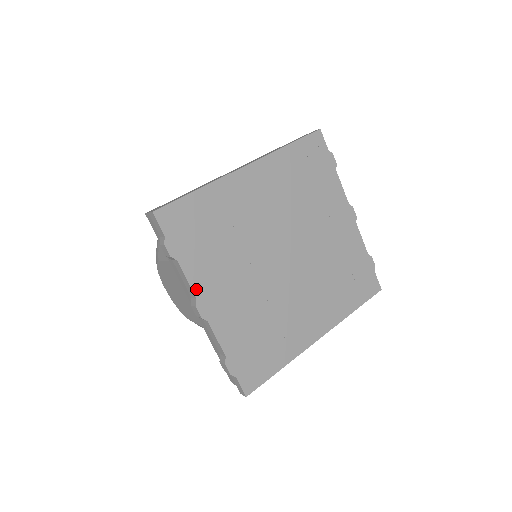
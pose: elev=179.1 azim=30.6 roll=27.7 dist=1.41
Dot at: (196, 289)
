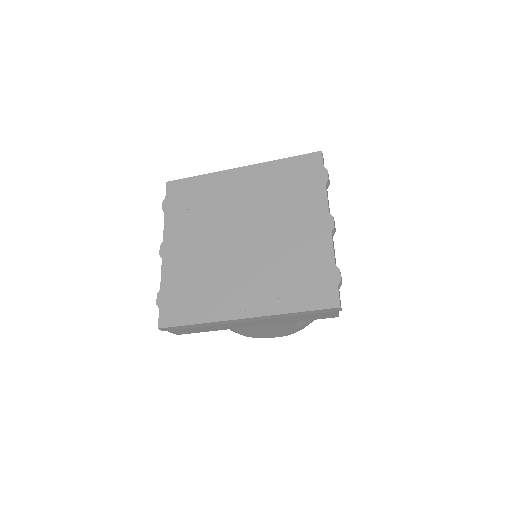
Dot at: (166, 235)
